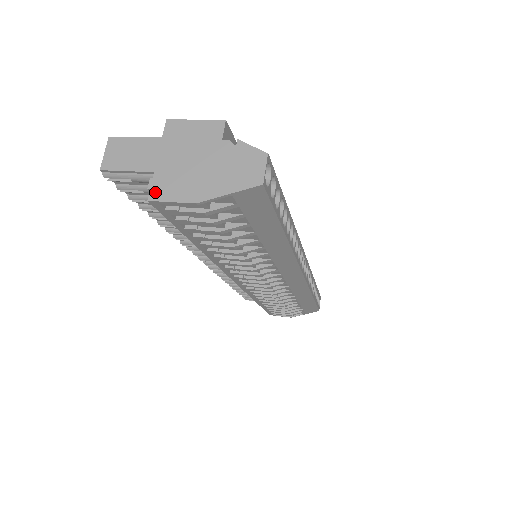
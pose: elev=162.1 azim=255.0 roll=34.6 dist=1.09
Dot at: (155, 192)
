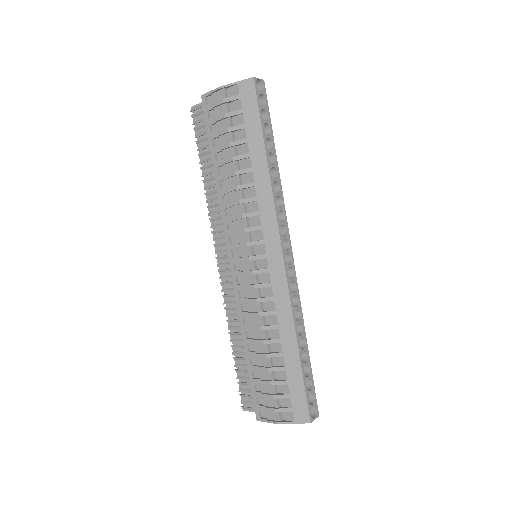
Dot at: occluded
